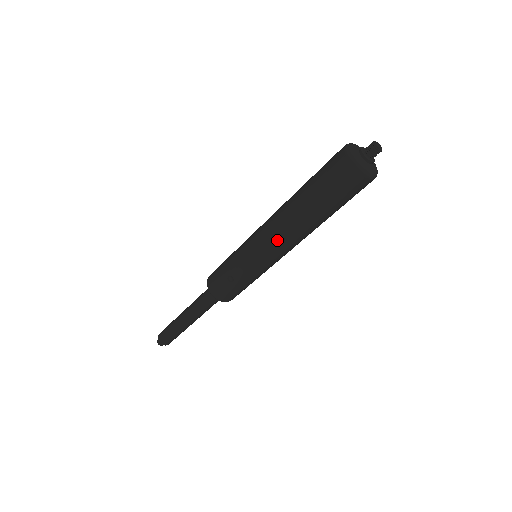
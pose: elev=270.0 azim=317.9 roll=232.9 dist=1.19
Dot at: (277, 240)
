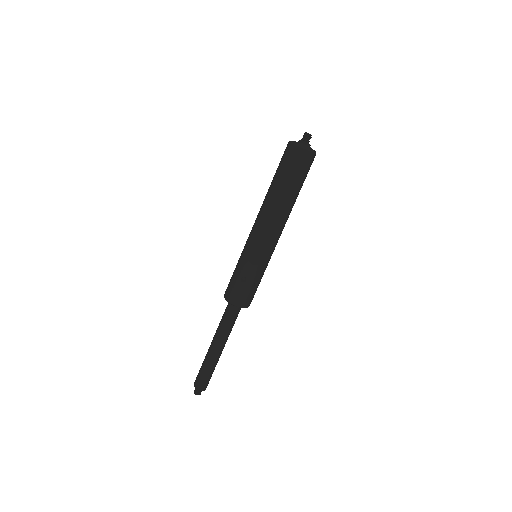
Dot at: (268, 226)
